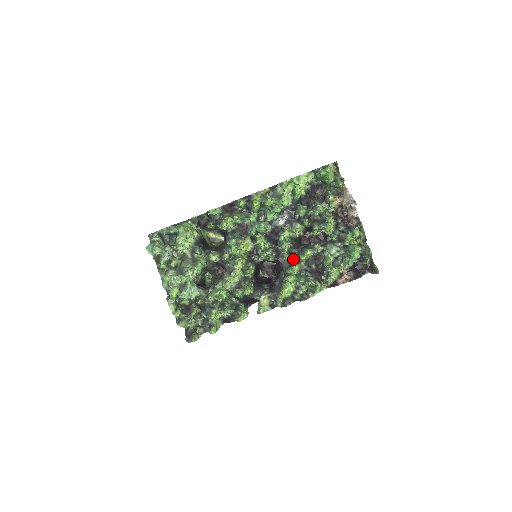
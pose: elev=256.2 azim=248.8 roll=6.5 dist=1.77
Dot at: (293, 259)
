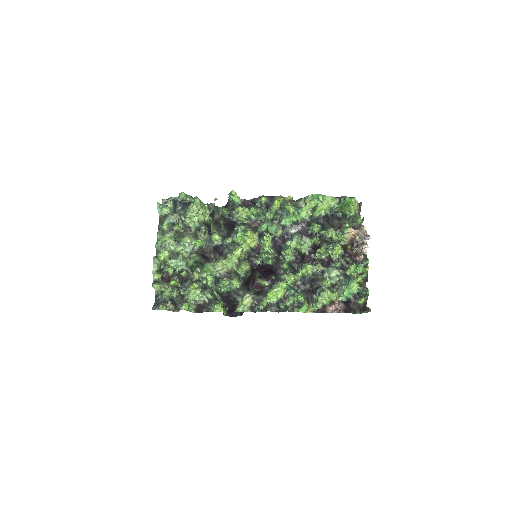
Dot at: (290, 272)
